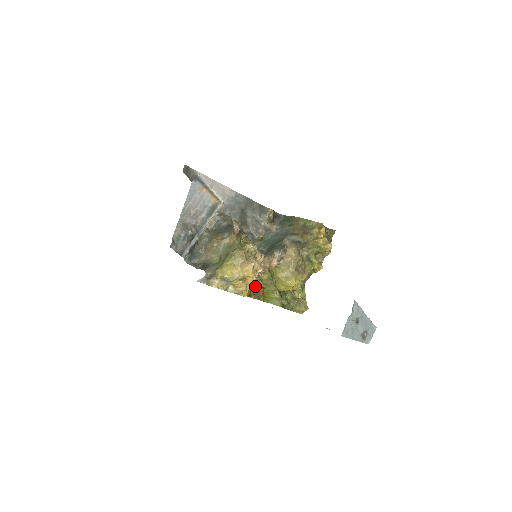
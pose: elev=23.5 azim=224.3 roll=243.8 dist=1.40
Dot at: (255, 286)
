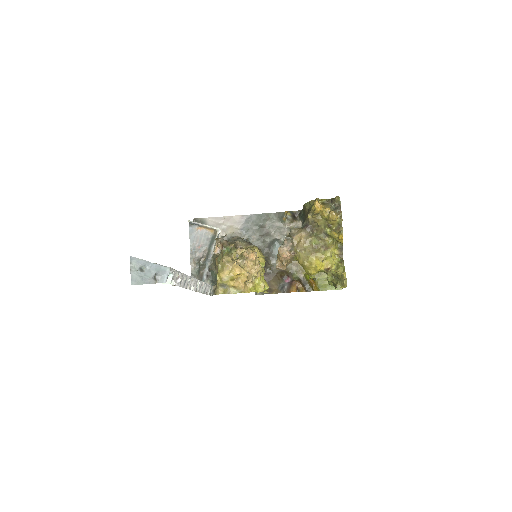
Dot at: (304, 281)
